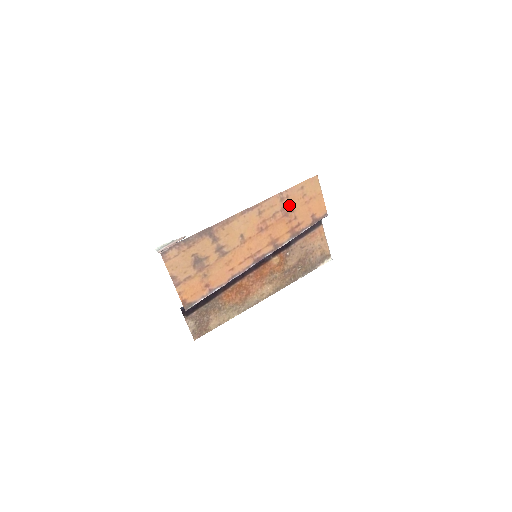
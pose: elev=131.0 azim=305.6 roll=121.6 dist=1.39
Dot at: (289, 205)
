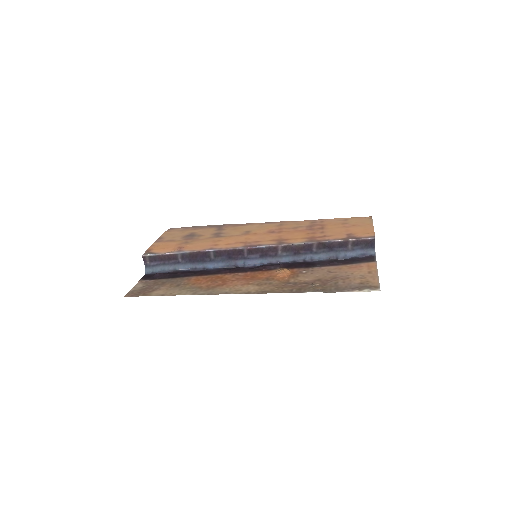
Dot at: (320, 226)
